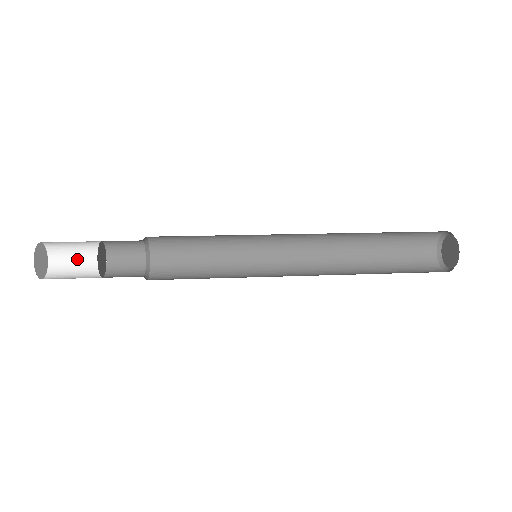
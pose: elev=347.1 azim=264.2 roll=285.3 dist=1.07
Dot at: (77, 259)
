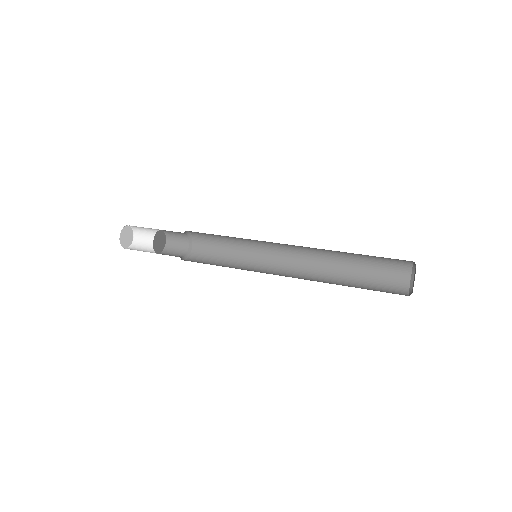
Dot at: (148, 230)
